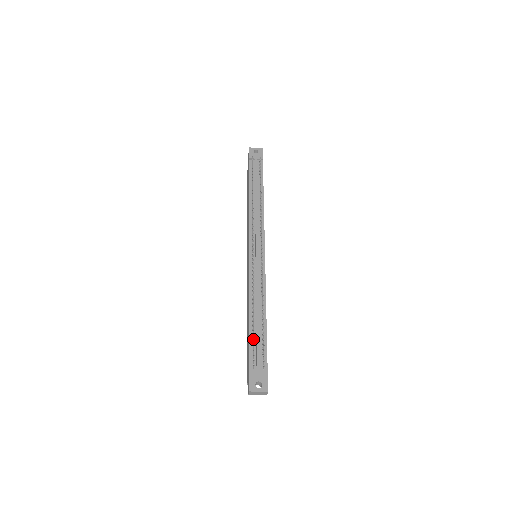
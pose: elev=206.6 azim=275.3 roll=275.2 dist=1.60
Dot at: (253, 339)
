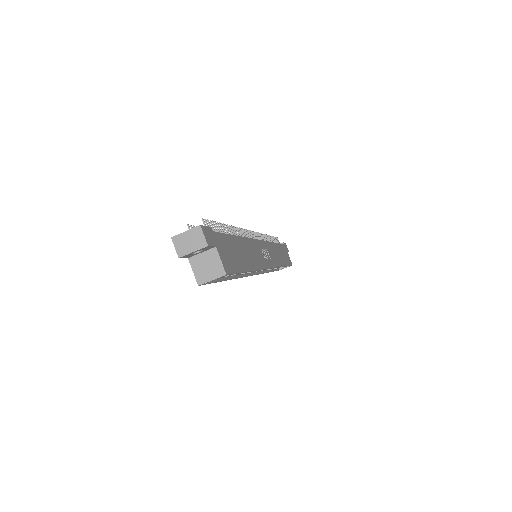
Dot at: occluded
